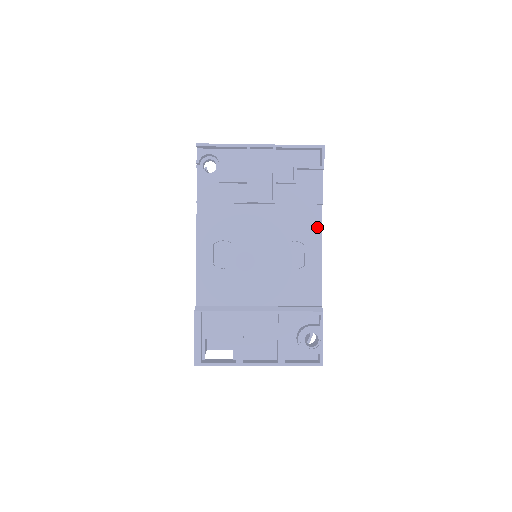
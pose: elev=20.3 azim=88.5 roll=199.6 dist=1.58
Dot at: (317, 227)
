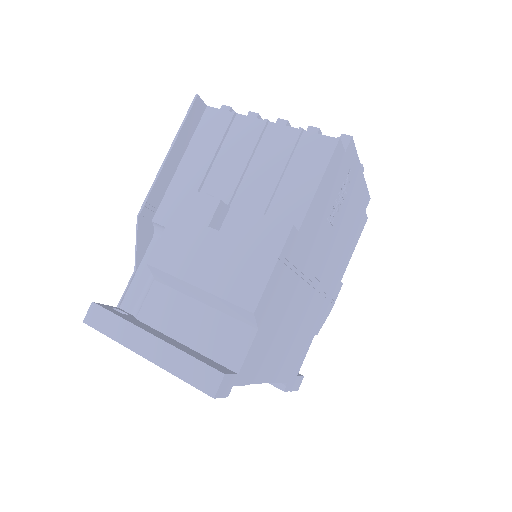
Dot at: occluded
